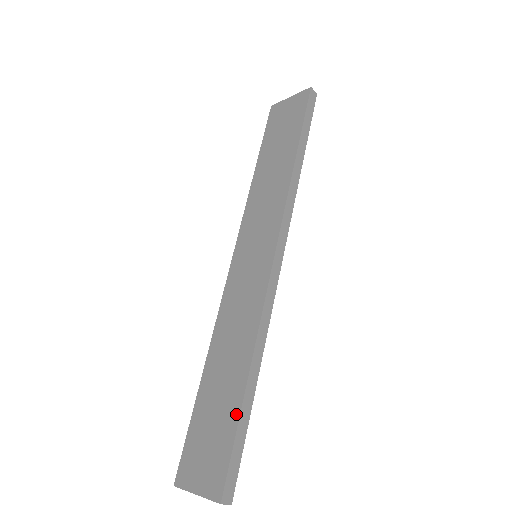
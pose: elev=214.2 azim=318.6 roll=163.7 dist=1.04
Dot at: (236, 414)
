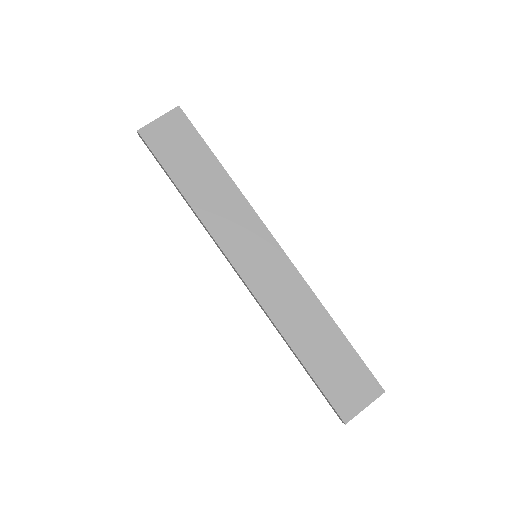
Dot at: (349, 347)
